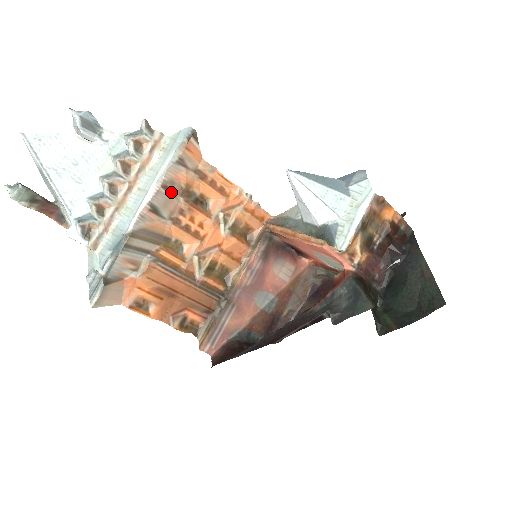
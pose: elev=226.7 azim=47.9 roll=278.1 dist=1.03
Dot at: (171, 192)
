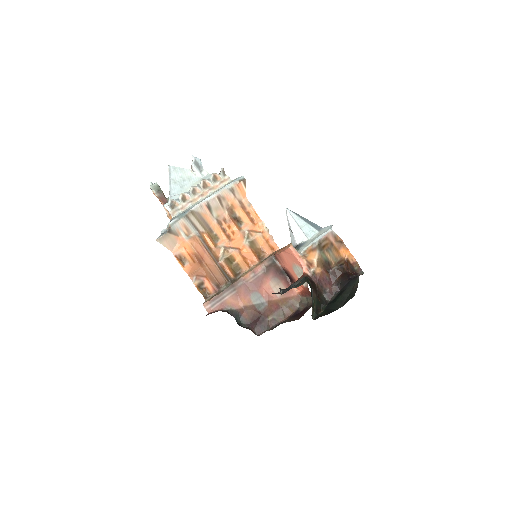
Dot at: (222, 204)
